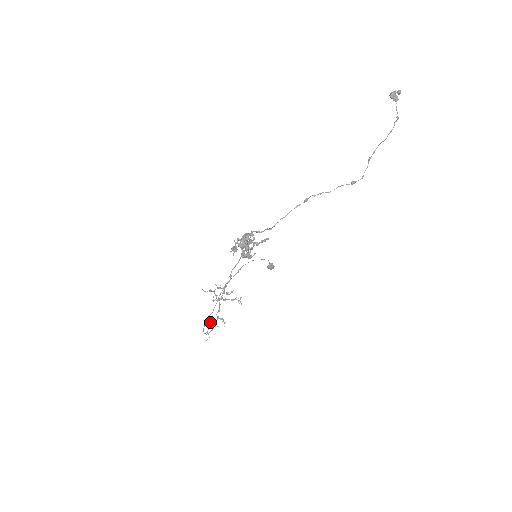
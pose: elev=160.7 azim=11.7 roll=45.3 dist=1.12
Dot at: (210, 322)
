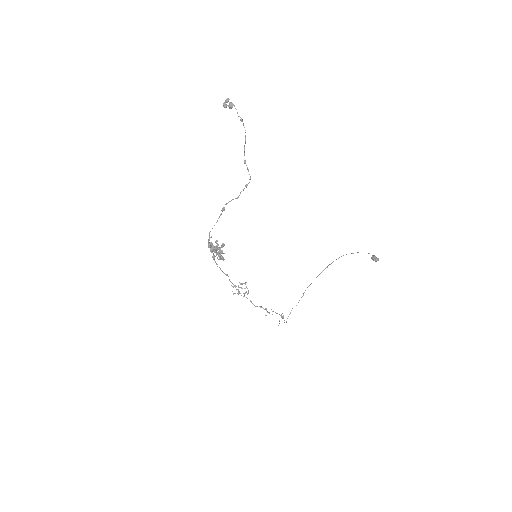
Dot at: occluded
